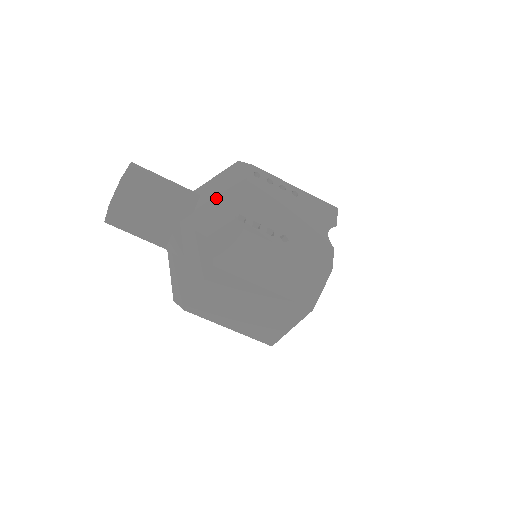
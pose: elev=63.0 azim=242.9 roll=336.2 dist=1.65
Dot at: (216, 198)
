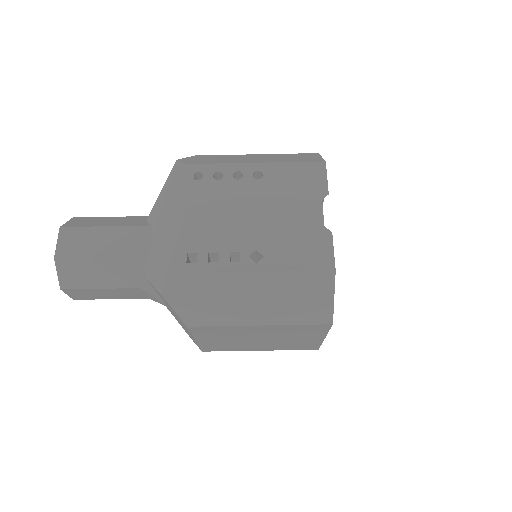
Dot at: (164, 230)
